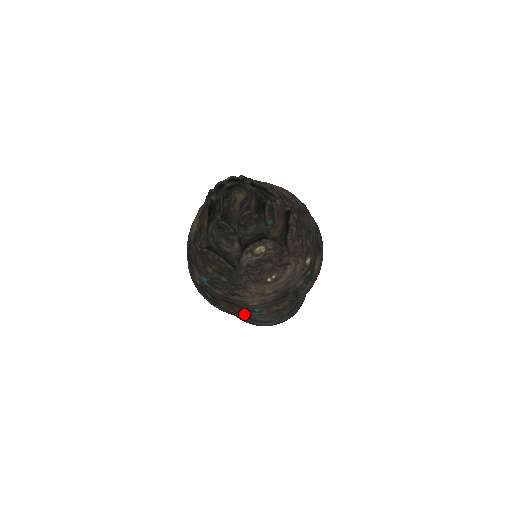
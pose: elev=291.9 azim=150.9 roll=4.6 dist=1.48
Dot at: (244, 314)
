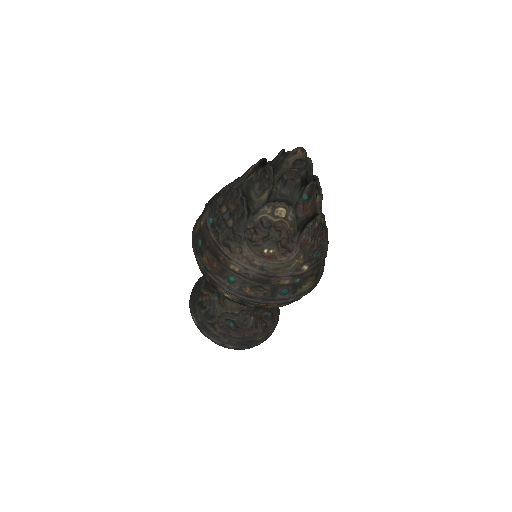
Dot at: (217, 277)
